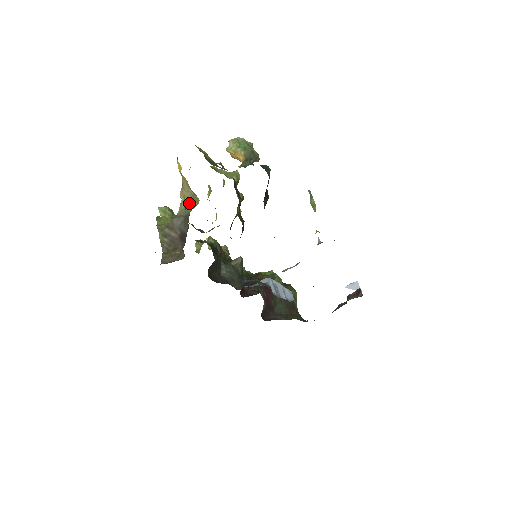
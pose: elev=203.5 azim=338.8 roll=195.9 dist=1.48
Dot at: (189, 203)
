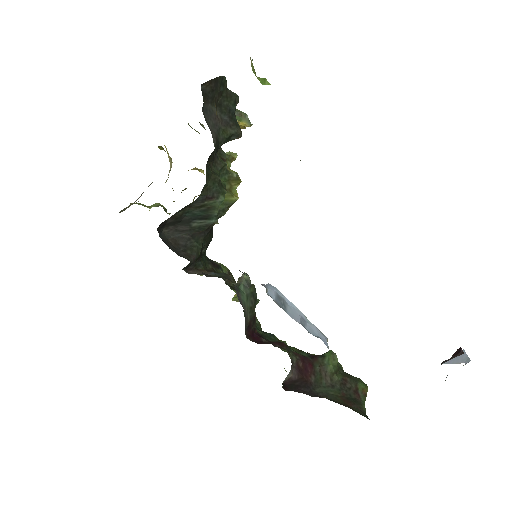
Dot at: (168, 175)
